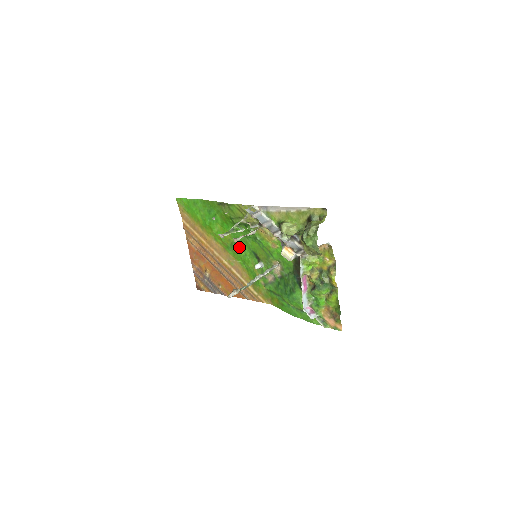
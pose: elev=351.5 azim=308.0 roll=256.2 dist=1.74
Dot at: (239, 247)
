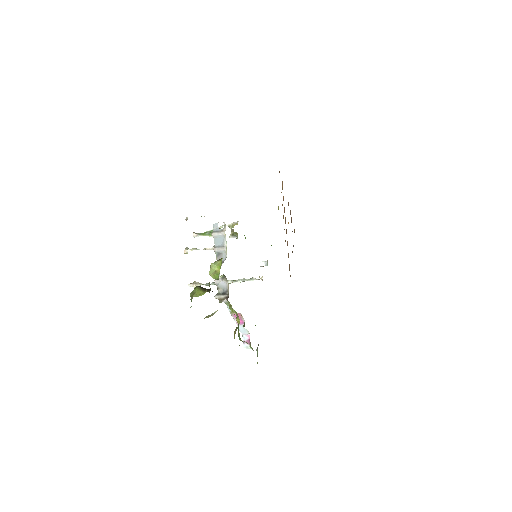
Dot at: occluded
